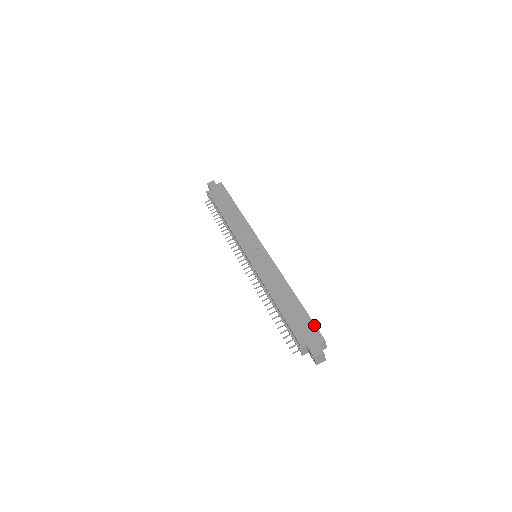
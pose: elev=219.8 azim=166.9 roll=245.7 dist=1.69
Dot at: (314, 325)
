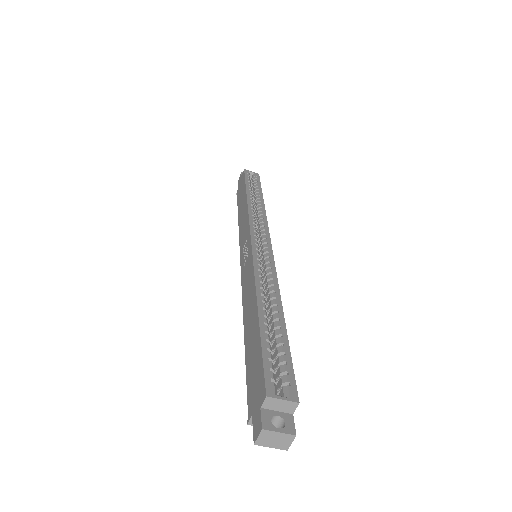
Dot at: (261, 365)
